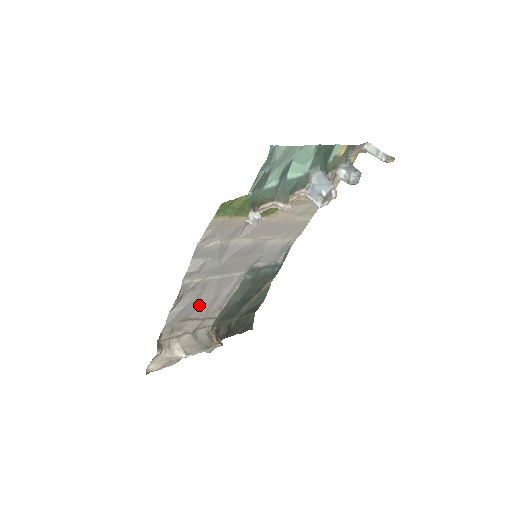
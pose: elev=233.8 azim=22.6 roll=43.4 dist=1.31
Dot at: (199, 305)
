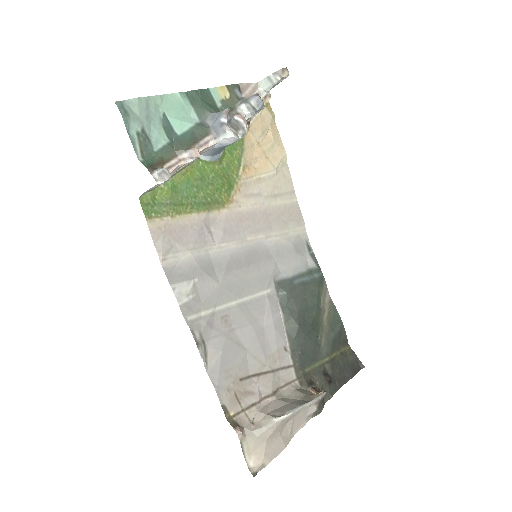
Dot at: (245, 350)
